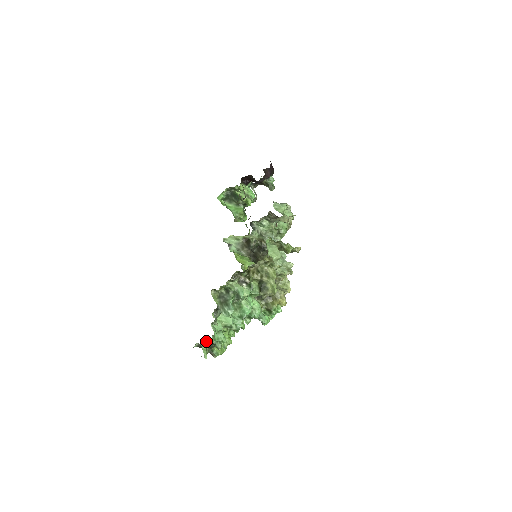
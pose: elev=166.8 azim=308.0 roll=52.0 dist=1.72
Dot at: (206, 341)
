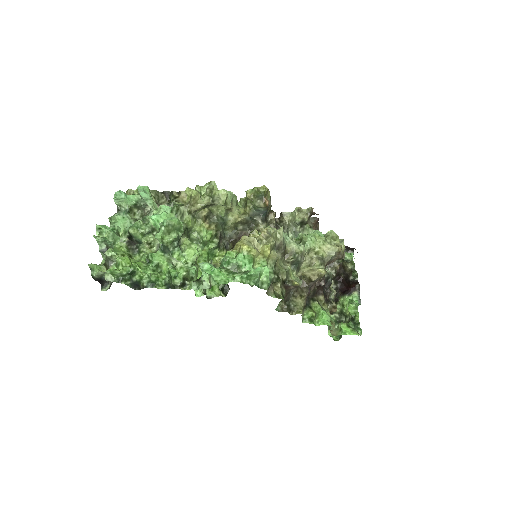
Dot at: occluded
